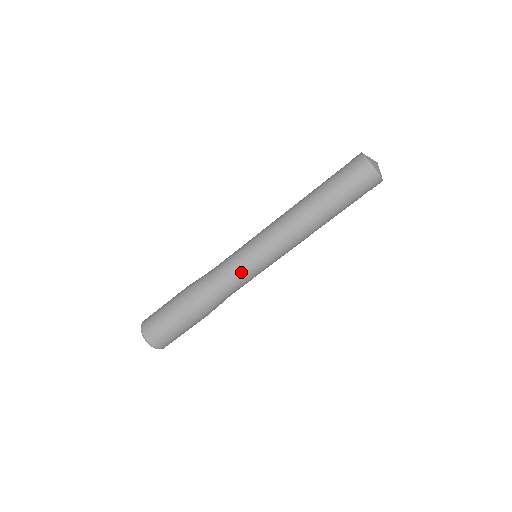
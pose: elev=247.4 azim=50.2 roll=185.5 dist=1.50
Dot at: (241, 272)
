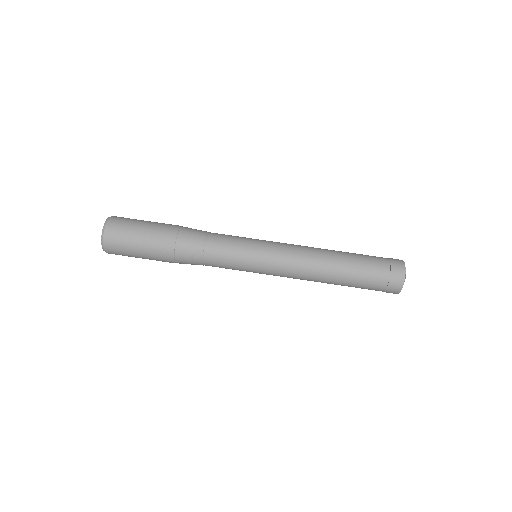
Dot at: (236, 262)
